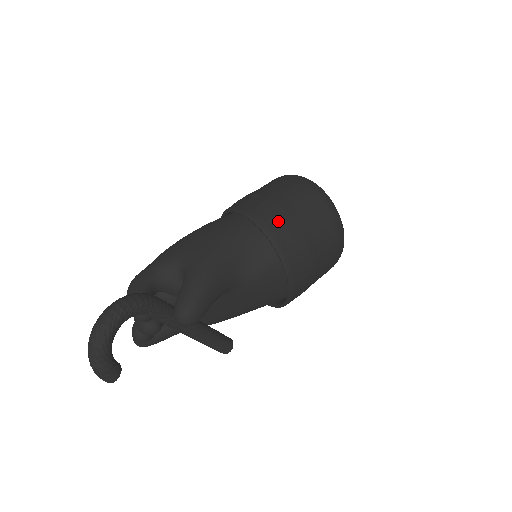
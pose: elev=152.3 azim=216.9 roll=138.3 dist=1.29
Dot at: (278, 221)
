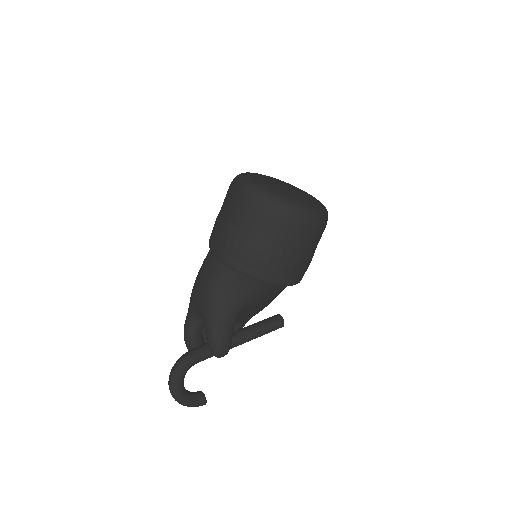
Dot at: (236, 253)
